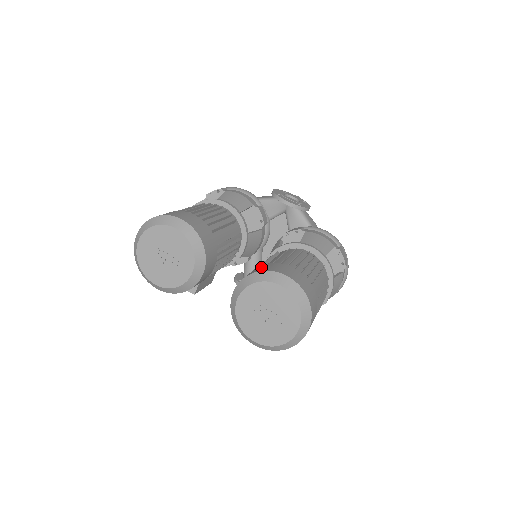
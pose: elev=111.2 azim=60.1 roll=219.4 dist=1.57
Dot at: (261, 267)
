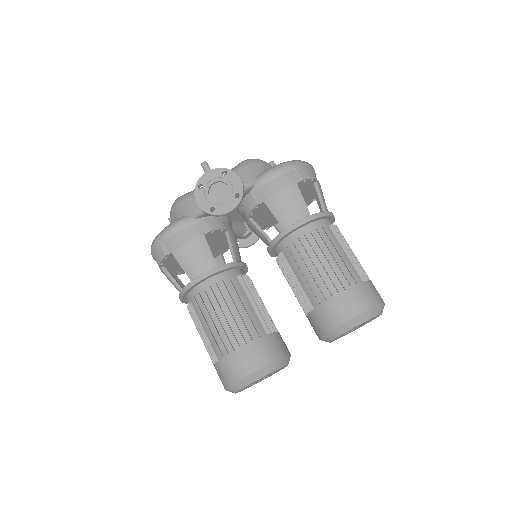
Dot at: (321, 318)
